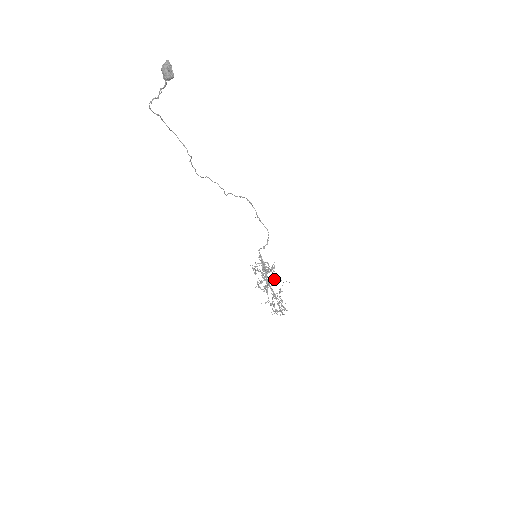
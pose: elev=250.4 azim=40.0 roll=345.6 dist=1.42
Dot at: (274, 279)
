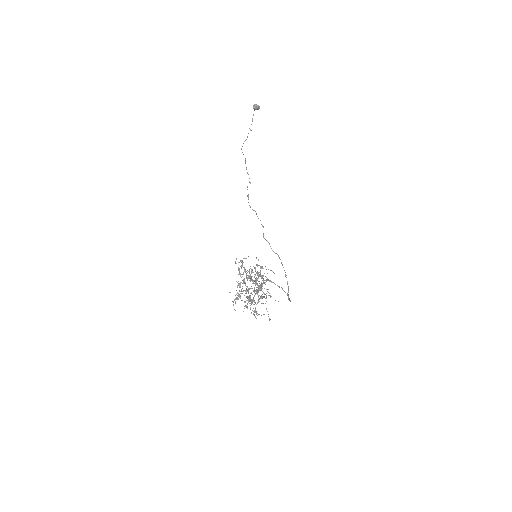
Dot at: occluded
